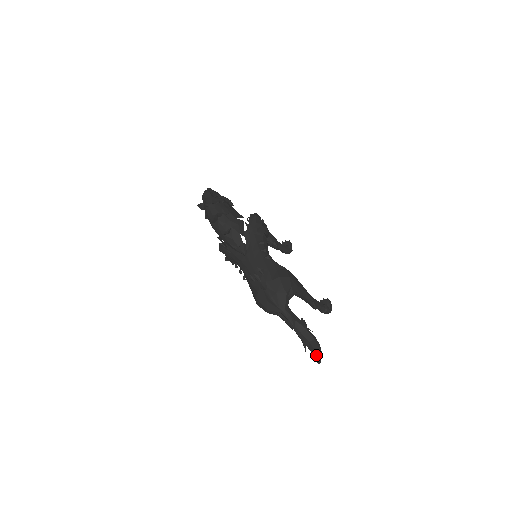
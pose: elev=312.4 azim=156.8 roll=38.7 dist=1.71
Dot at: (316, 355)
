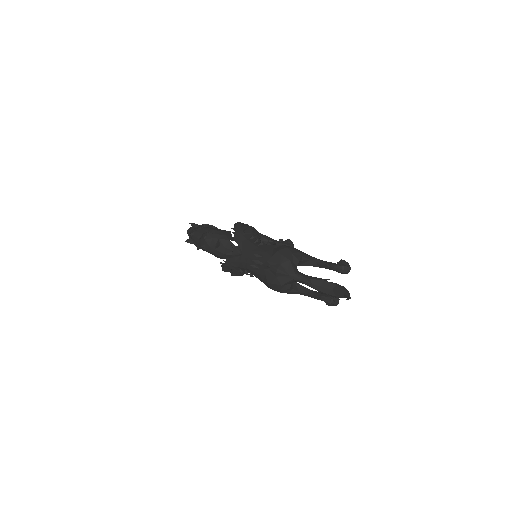
Dot at: (344, 296)
